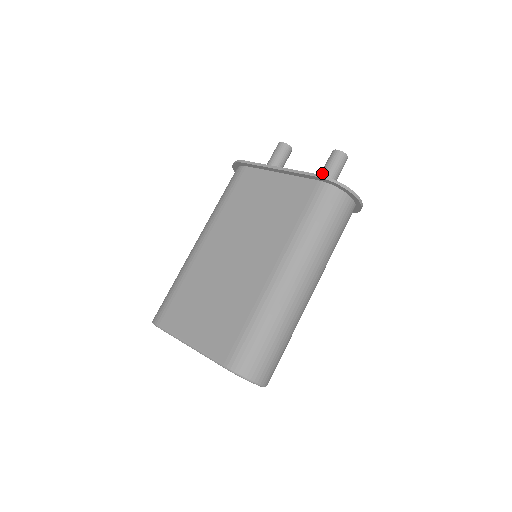
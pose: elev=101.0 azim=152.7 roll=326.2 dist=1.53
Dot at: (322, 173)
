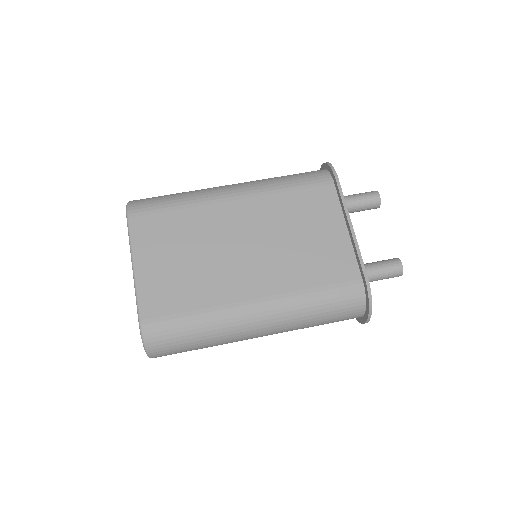
Dot at: (372, 266)
